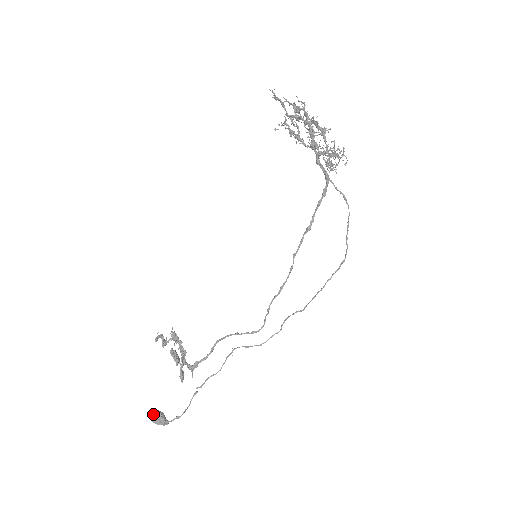
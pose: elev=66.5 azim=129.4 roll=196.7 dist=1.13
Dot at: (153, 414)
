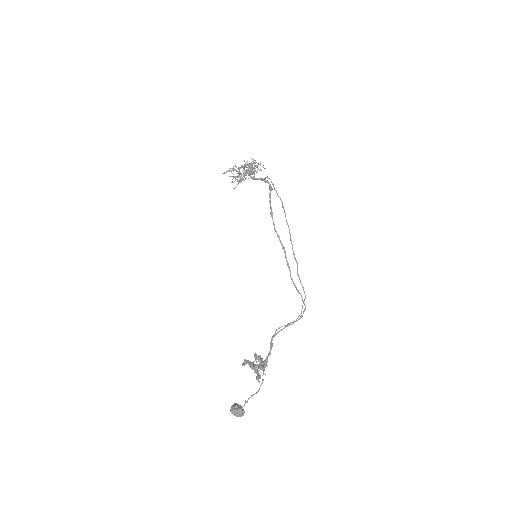
Dot at: (231, 407)
